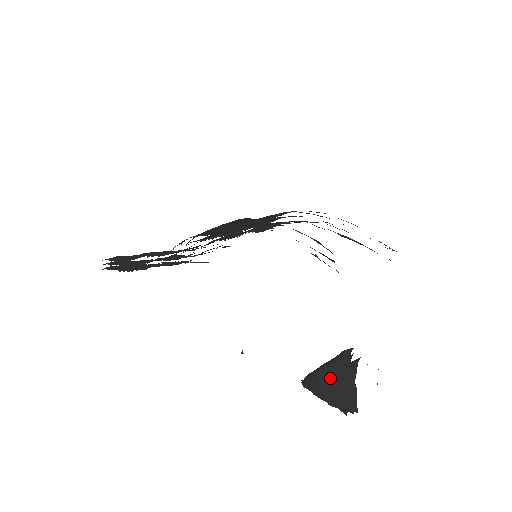
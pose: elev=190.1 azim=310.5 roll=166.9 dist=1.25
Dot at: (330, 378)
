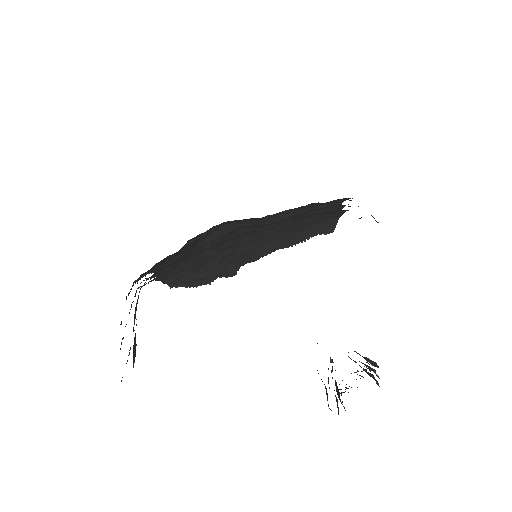
Dot at: occluded
